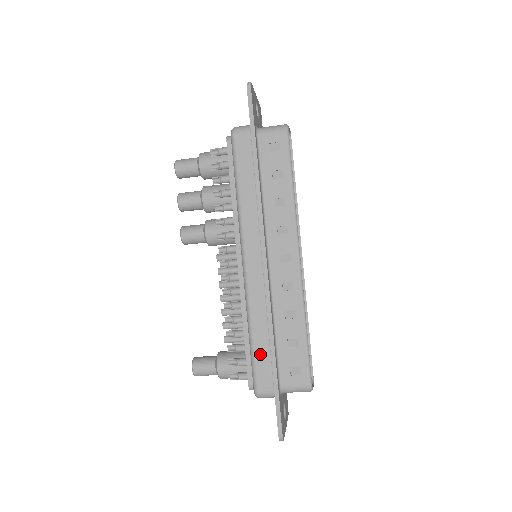
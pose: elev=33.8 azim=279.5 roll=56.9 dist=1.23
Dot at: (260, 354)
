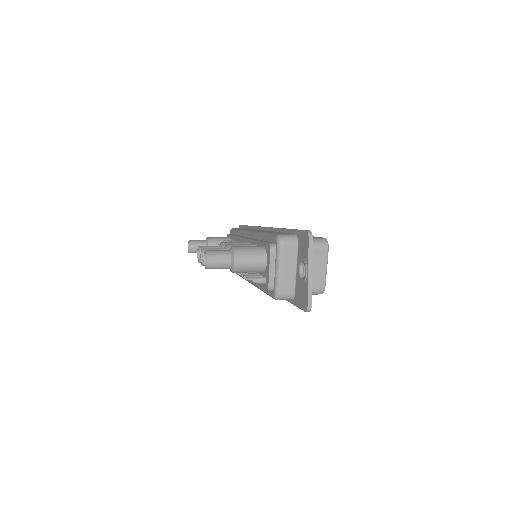
Dot at: occluded
